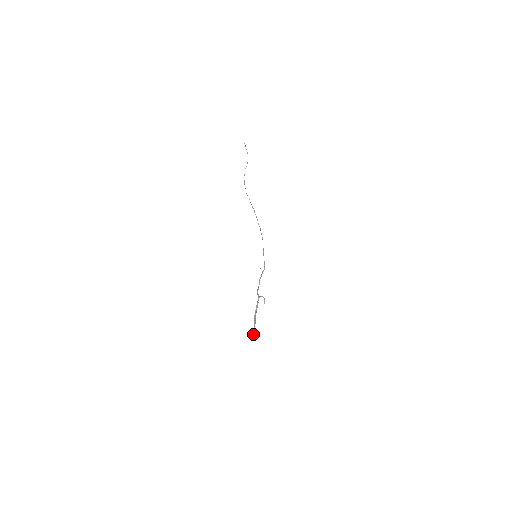
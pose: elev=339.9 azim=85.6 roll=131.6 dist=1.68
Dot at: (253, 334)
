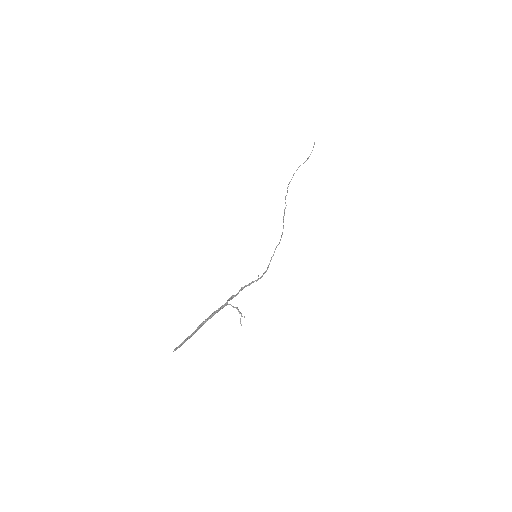
Dot at: occluded
